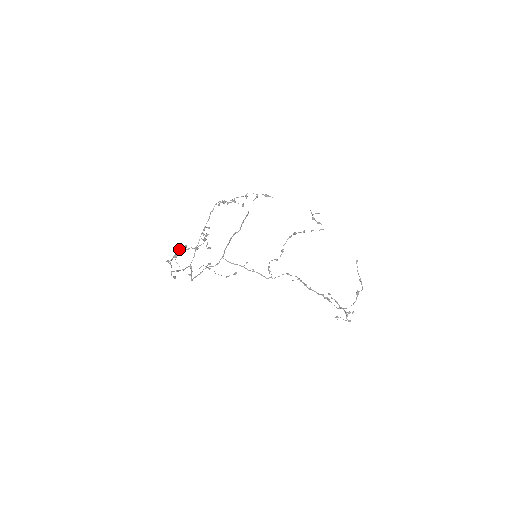
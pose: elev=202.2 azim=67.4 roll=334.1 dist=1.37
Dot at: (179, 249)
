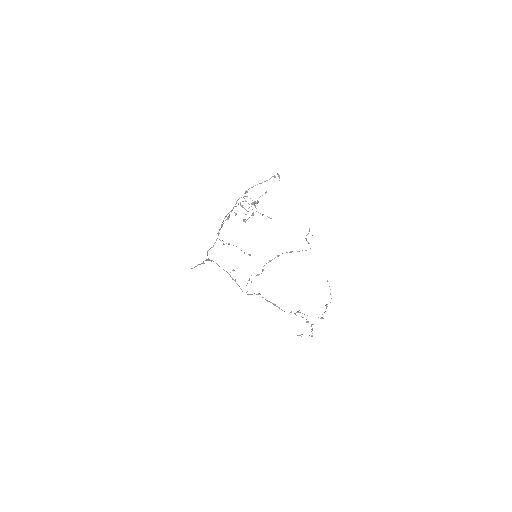
Dot at: (277, 174)
